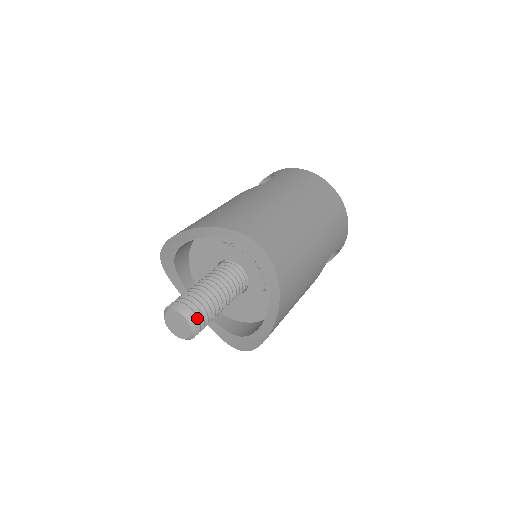
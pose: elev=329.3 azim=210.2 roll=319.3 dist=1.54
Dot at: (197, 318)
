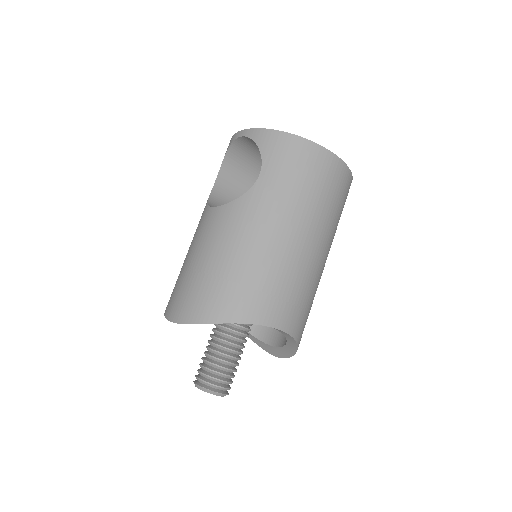
Dot at: (227, 389)
